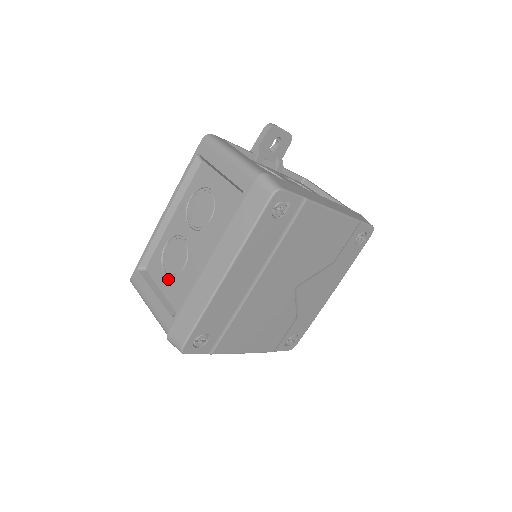
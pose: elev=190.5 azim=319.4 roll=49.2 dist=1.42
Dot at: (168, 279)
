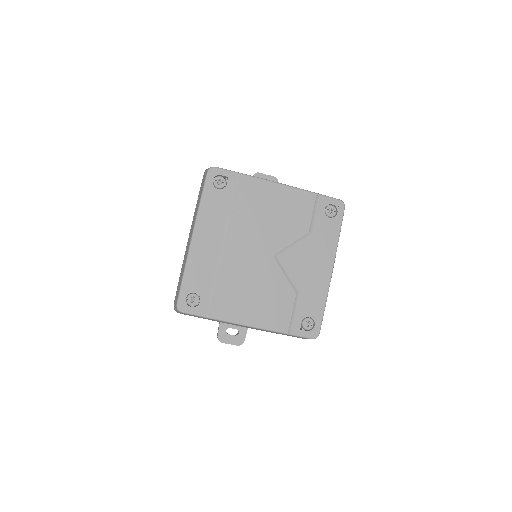
Dot at: occluded
